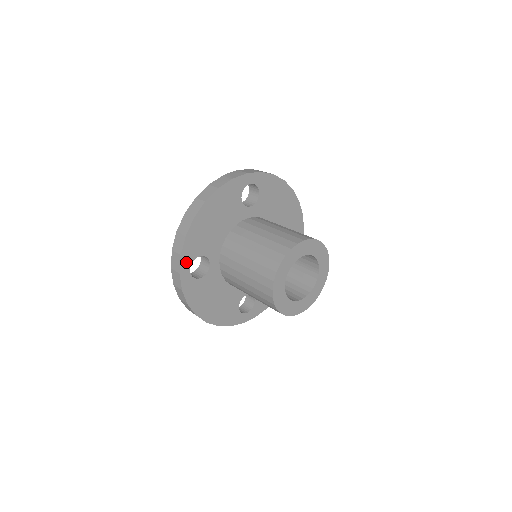
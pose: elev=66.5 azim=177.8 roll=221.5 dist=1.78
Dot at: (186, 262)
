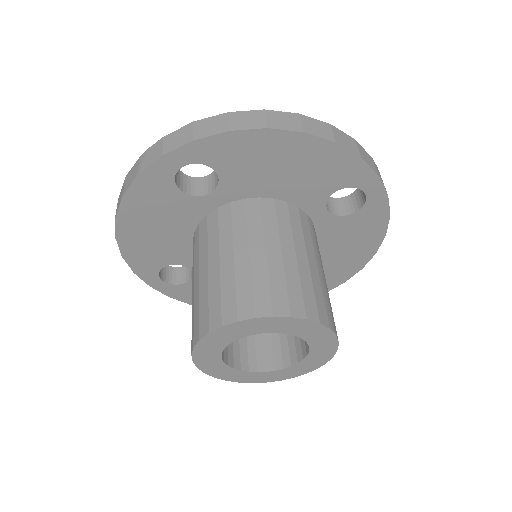
Dot at: (149, 276)
